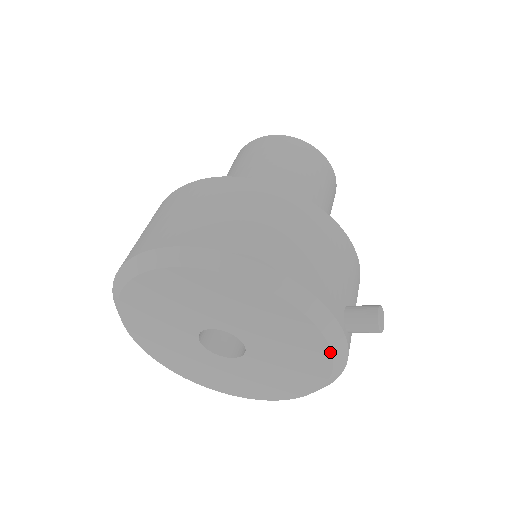
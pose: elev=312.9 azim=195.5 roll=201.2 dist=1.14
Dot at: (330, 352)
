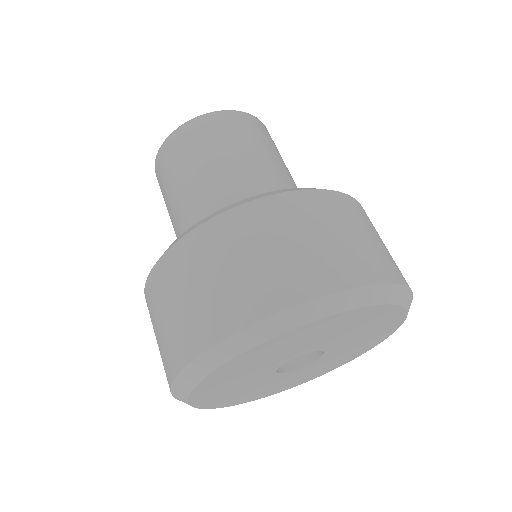
Dot at: occluded
